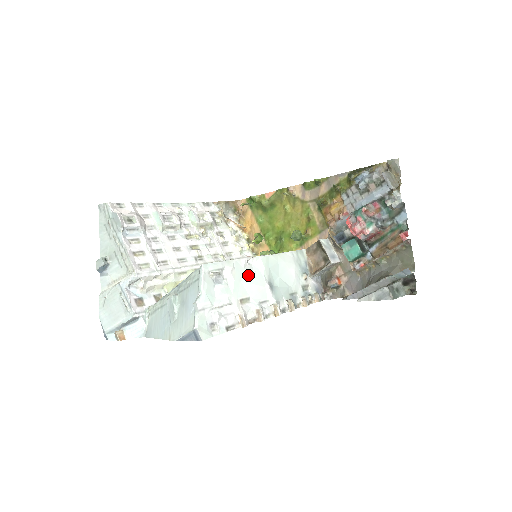
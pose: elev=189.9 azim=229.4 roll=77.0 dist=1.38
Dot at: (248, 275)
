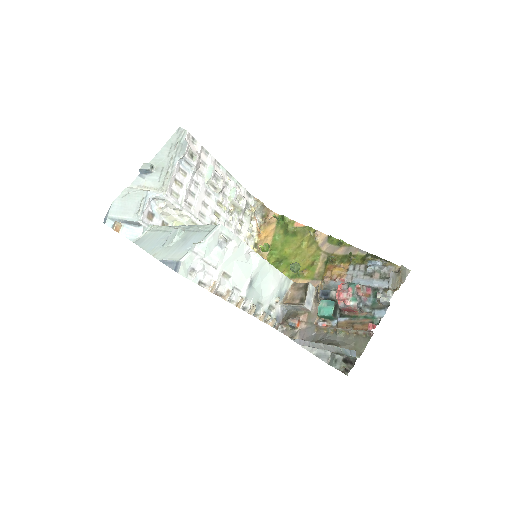
Dot at: (243, 261)
